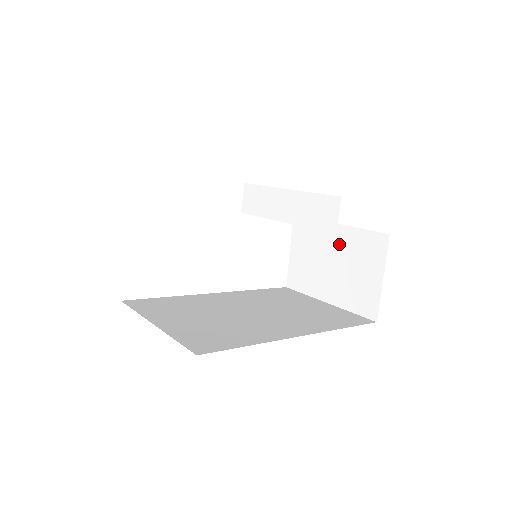
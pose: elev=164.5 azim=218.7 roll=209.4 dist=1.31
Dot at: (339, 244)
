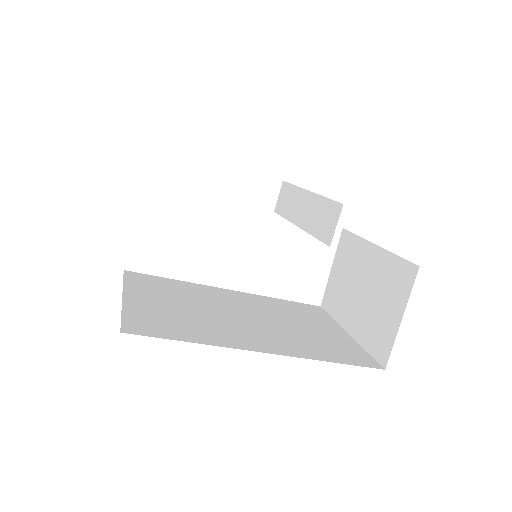
Dot at: (372, 268)
